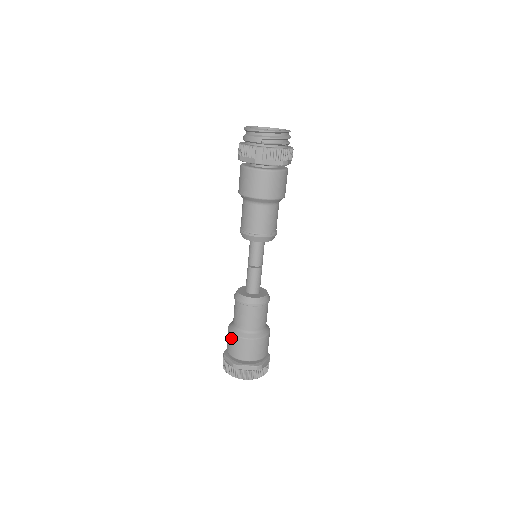
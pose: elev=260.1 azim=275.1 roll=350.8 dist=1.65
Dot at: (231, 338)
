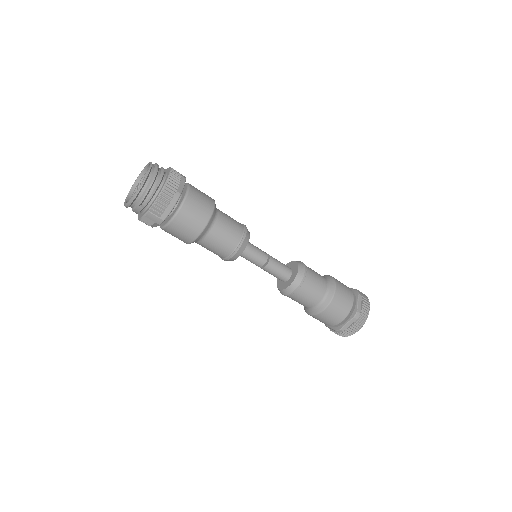
Dot at: occluded
